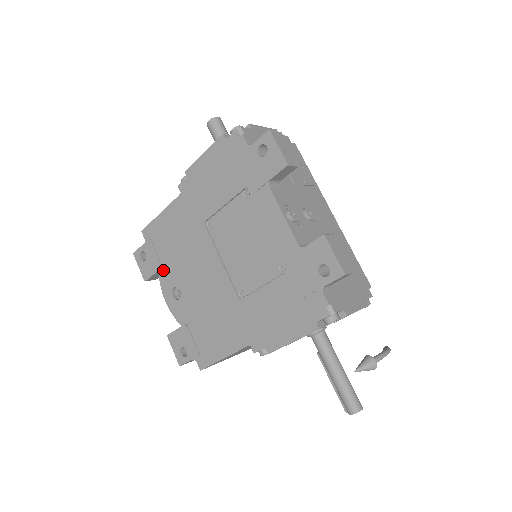
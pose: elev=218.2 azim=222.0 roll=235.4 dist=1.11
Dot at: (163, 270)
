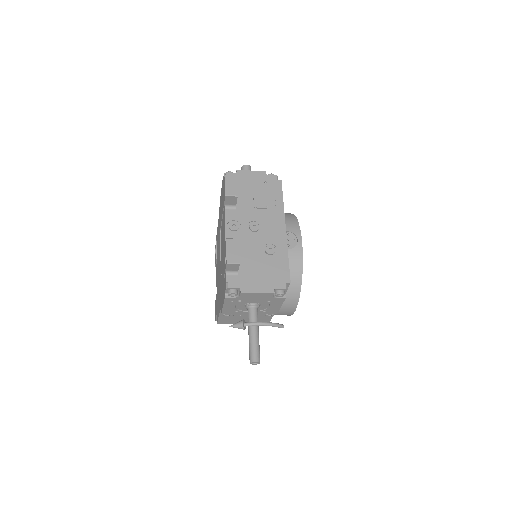
Dot at: occluded
